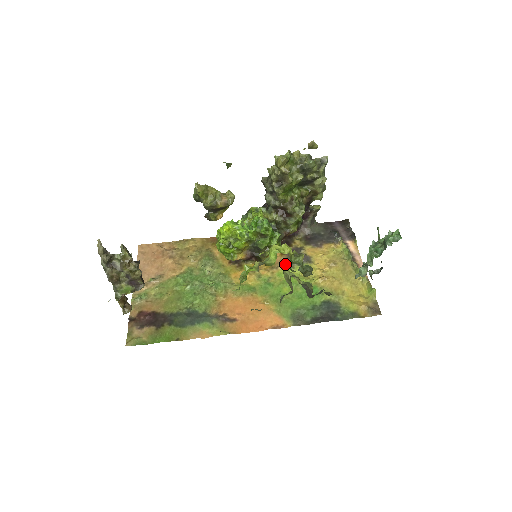
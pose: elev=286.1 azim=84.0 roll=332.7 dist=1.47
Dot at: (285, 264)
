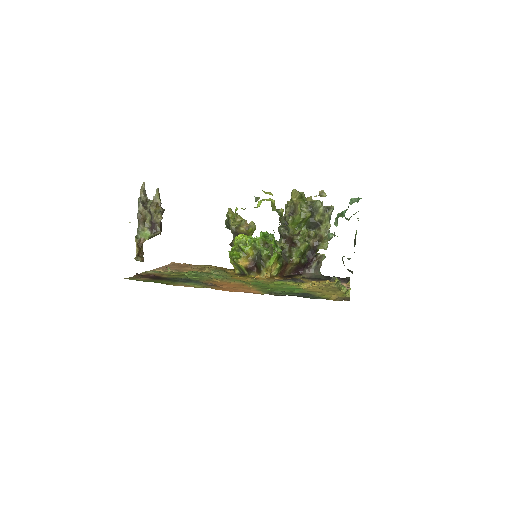
Dot at: (281, 280)
